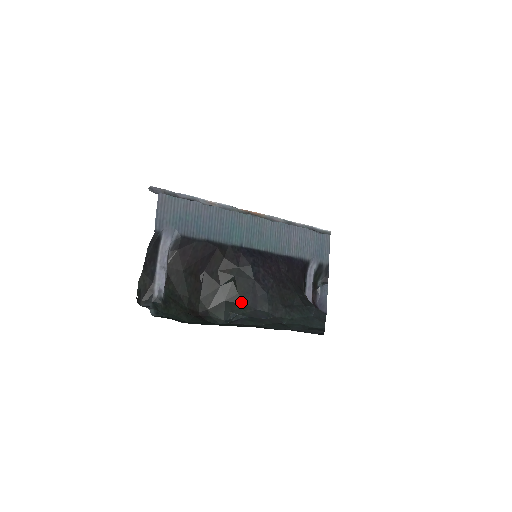
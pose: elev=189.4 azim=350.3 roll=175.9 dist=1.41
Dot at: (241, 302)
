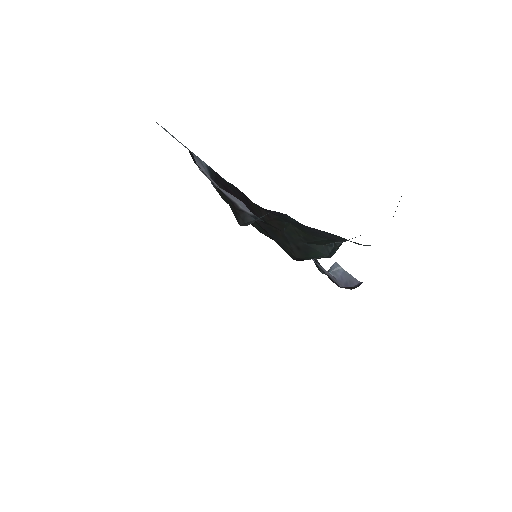
Dot at: (319, 239)
